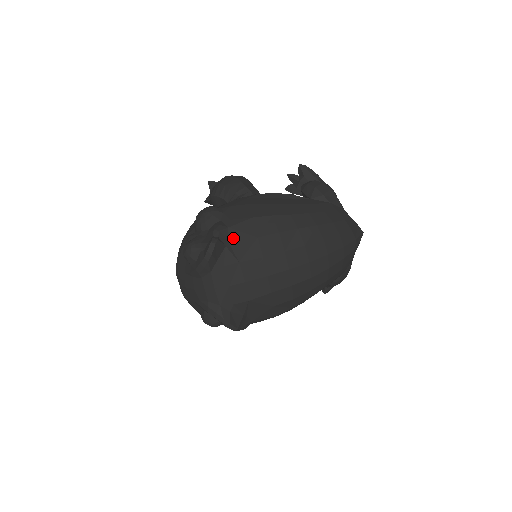
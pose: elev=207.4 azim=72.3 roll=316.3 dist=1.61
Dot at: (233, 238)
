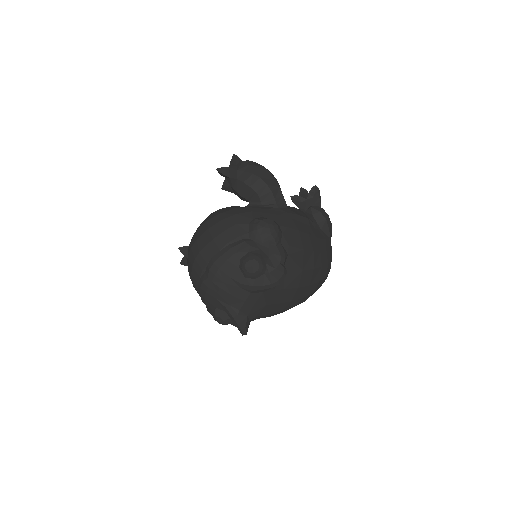
Dot at: (288, 266)
